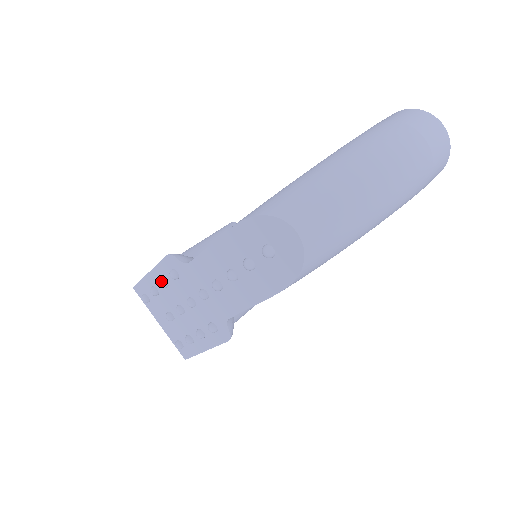
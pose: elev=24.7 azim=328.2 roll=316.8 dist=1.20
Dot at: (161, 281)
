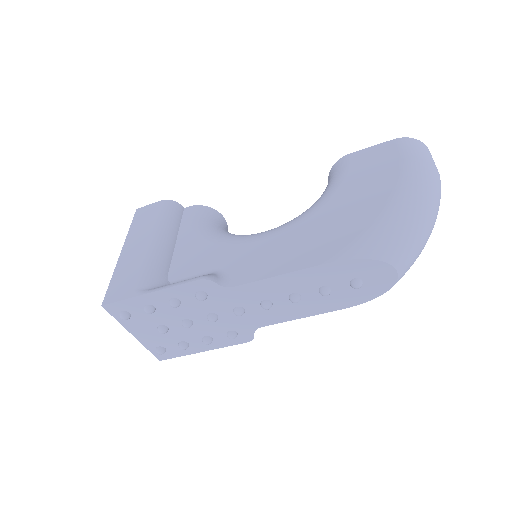
Dot at: (175, 302)
